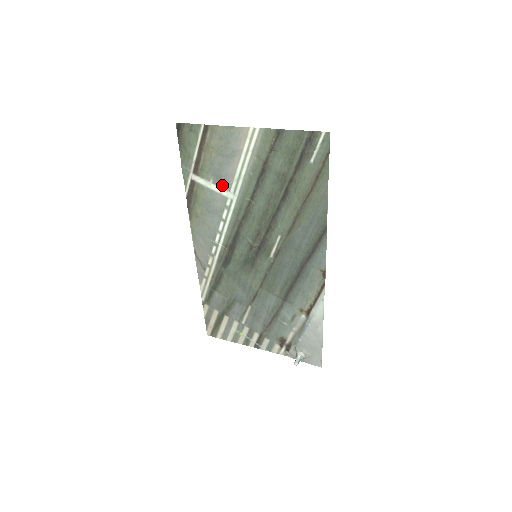
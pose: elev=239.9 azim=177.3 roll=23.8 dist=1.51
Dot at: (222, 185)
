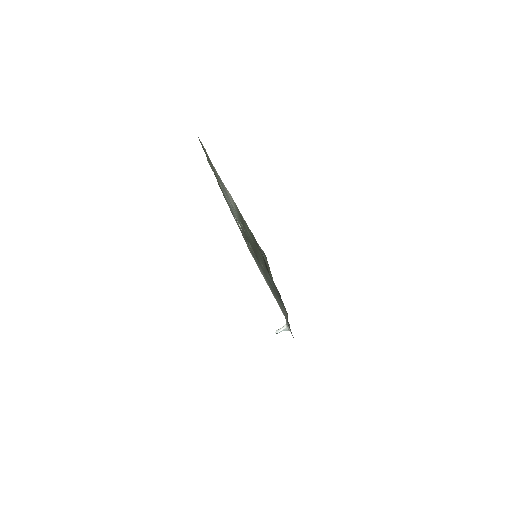
Dot at: occluded
